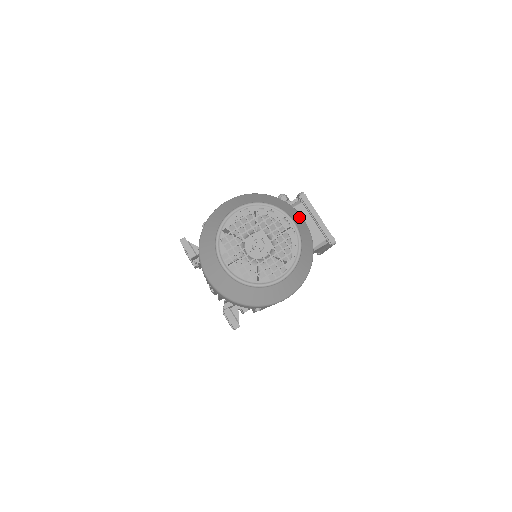
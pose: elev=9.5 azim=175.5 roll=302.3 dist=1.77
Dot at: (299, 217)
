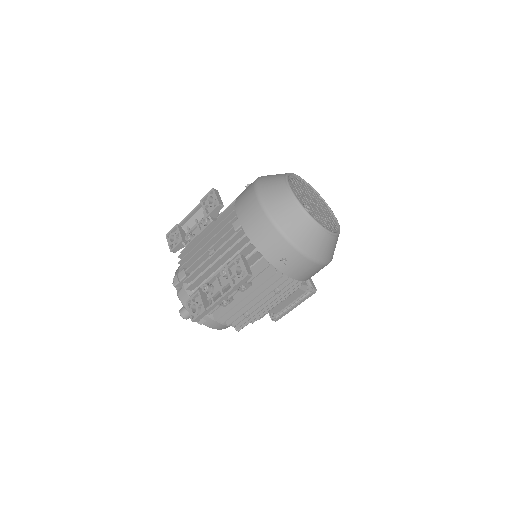
Dot at: occluded
